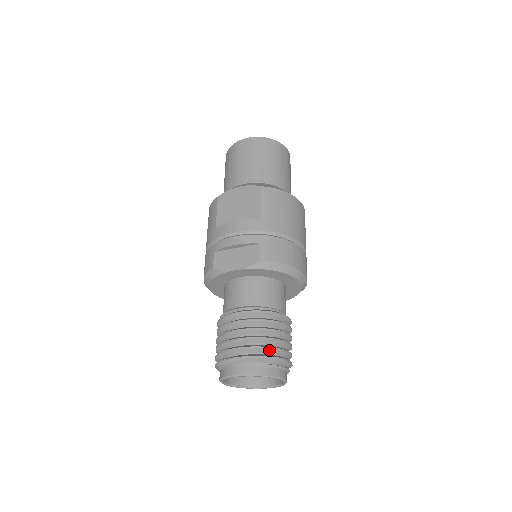
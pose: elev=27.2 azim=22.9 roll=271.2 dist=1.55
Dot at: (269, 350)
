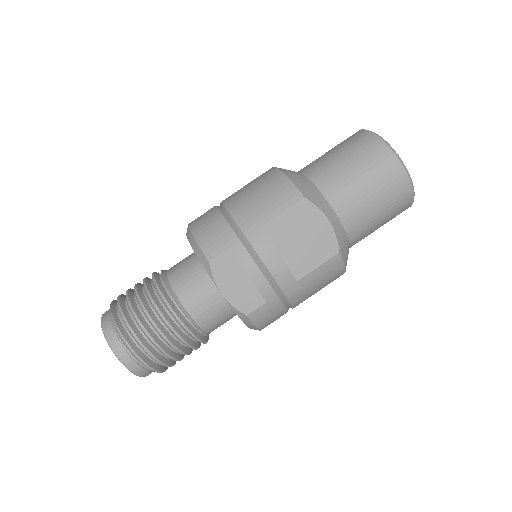
Dot at: (162, 364)
